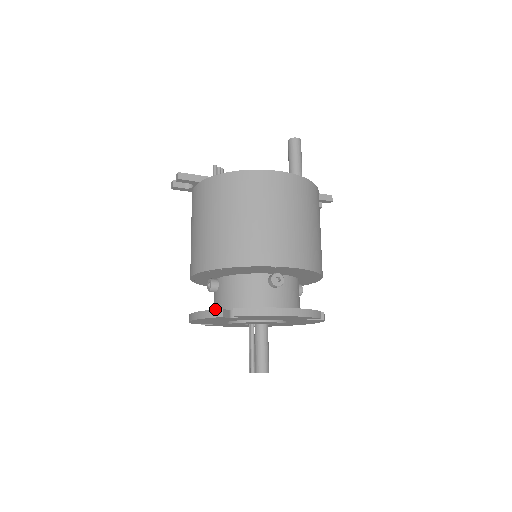
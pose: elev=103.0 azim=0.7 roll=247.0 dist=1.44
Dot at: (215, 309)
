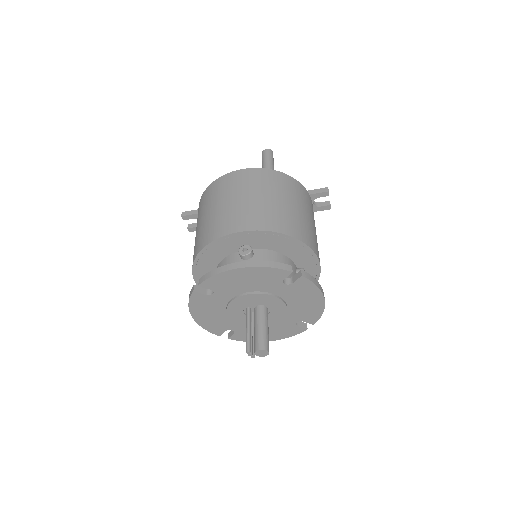
Dot at: (191, 289)
